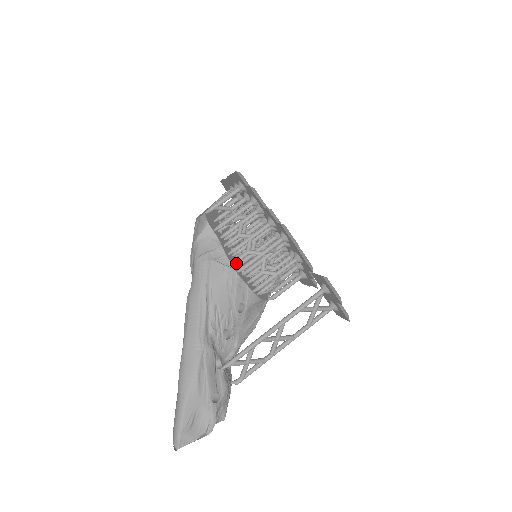
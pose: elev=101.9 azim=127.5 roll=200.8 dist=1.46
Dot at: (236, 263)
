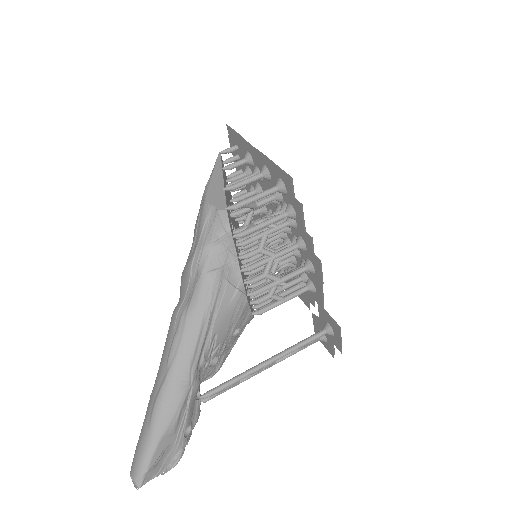
Dot at: occluded
